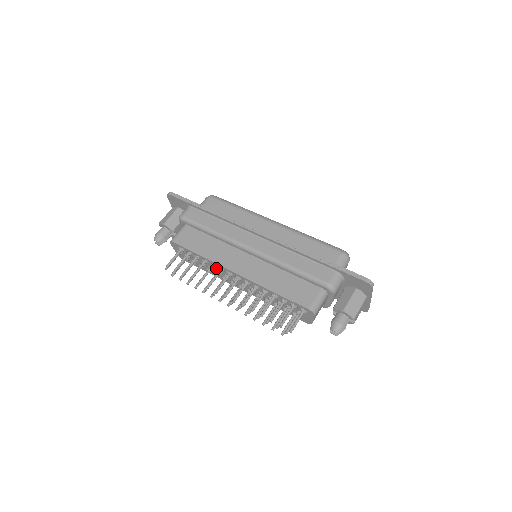
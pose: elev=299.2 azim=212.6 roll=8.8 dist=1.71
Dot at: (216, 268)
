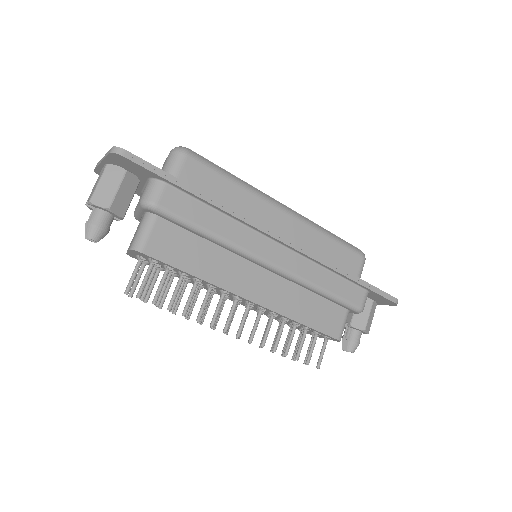
Dot at: (212, 287)
